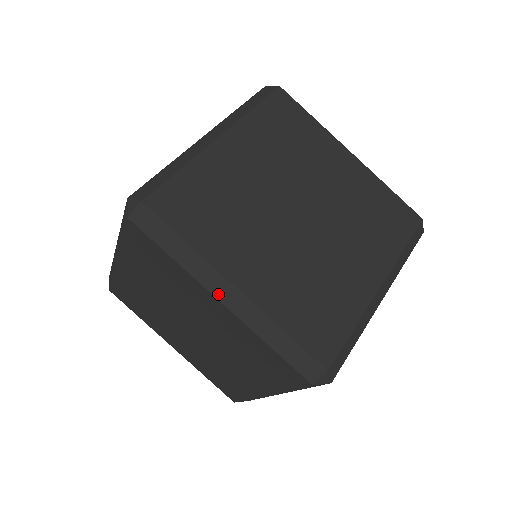
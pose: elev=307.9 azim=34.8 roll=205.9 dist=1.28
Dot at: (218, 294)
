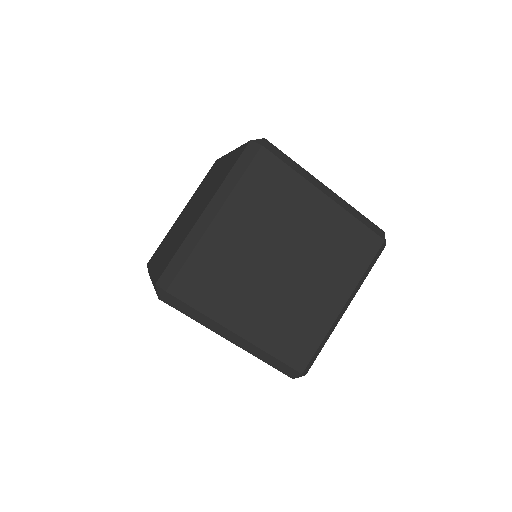
Dot at: (323, 191)
